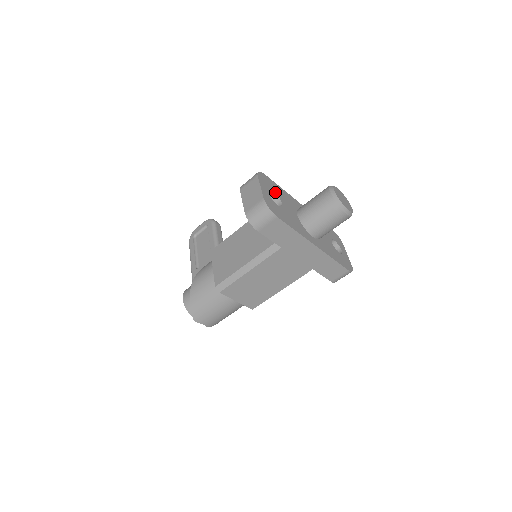
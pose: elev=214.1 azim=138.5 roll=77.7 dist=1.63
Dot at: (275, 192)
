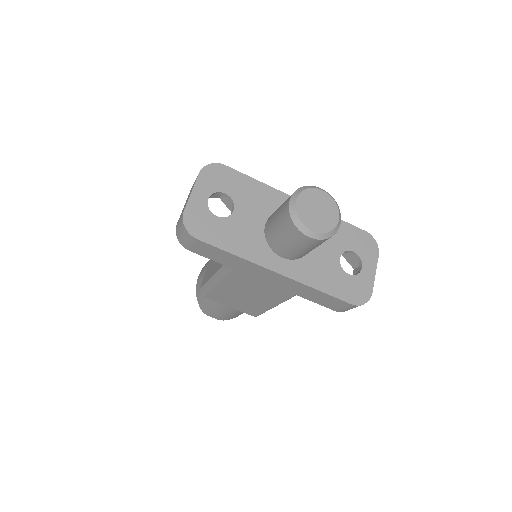
Dot at: (229, 193)
